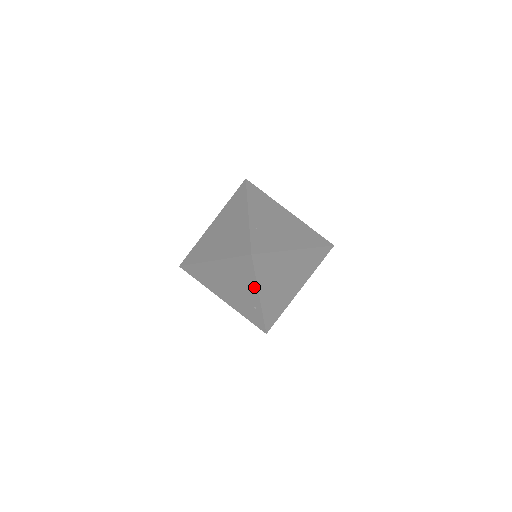
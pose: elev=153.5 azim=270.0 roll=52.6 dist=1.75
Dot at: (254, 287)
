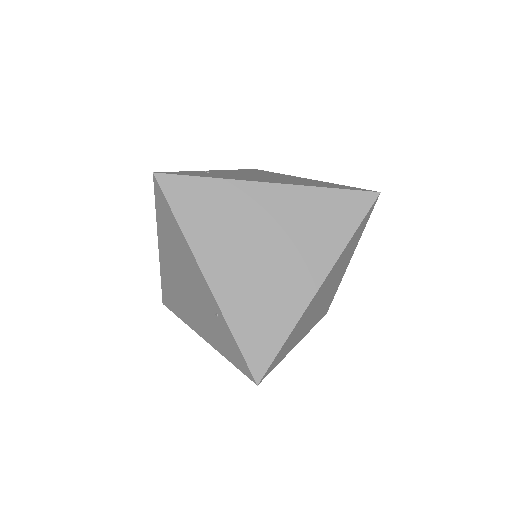
Dot at: (190, 255)
